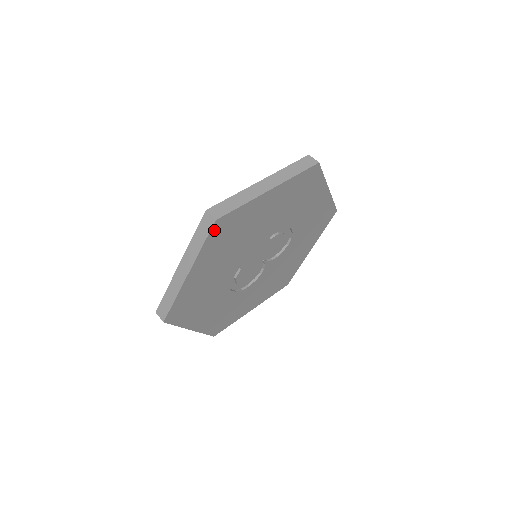
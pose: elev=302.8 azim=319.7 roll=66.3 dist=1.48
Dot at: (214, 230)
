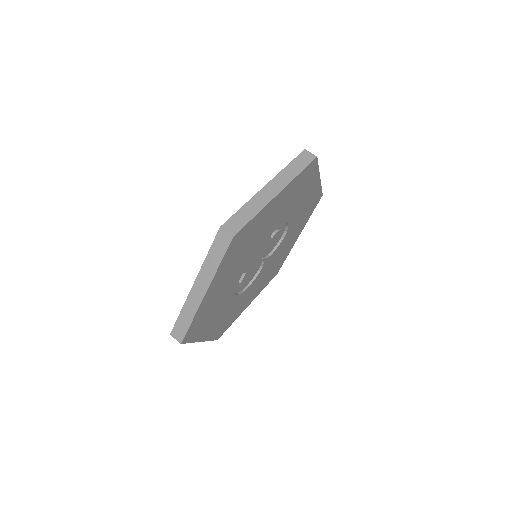
Dot at: (231, 246)
